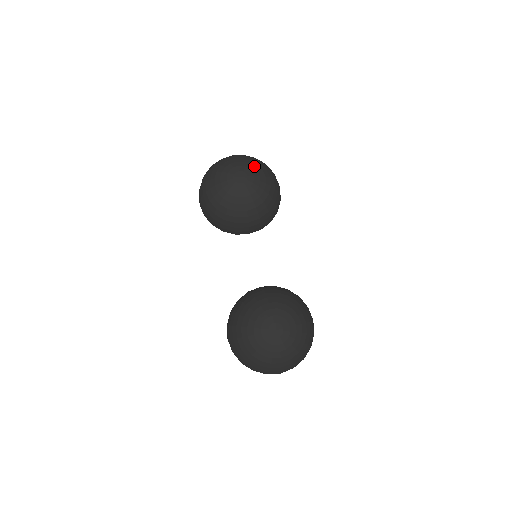
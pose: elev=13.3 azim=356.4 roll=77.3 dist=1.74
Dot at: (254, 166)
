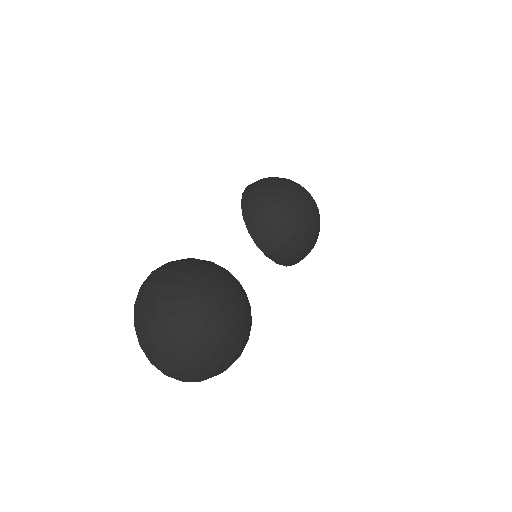
Dot at: occluded
